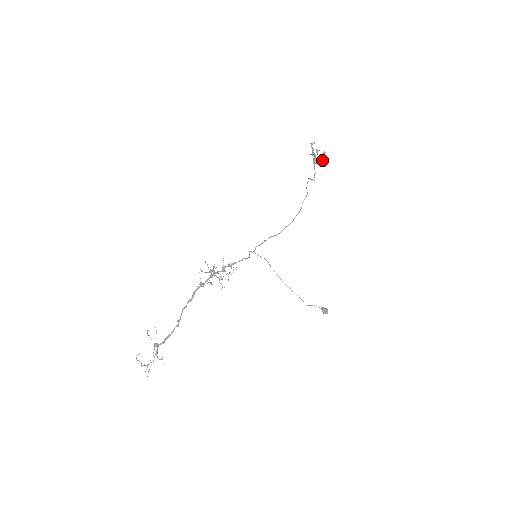
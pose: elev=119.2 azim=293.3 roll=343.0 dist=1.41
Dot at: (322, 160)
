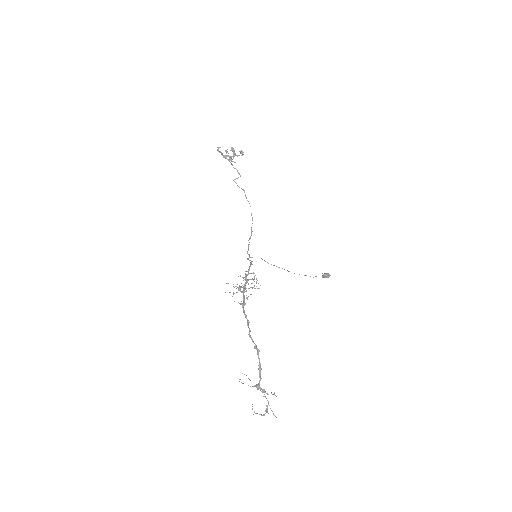
Dot at: (235, 154)
